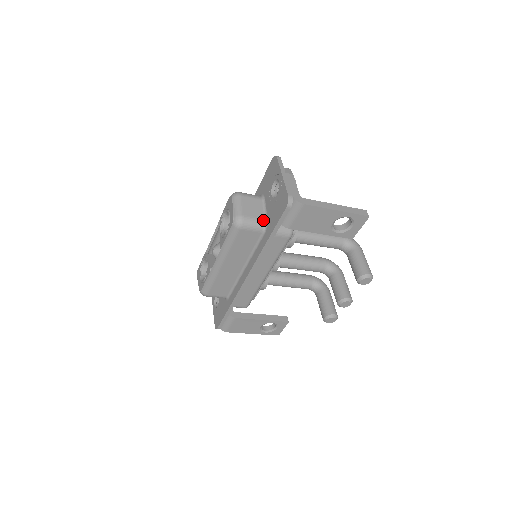
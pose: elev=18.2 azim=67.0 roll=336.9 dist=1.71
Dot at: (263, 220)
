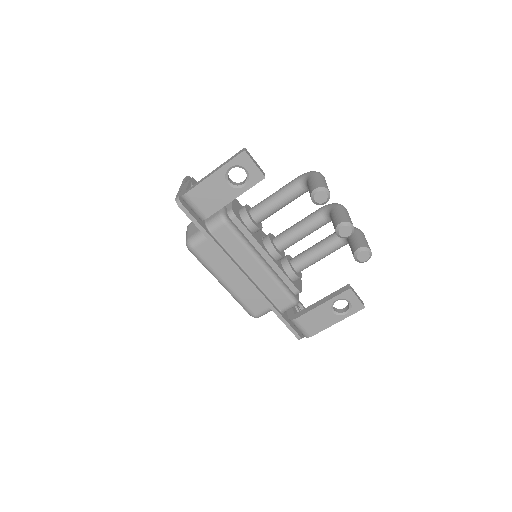
Dot at: occluded
